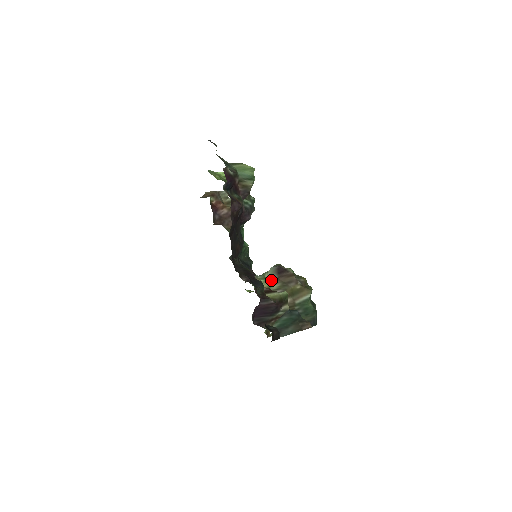
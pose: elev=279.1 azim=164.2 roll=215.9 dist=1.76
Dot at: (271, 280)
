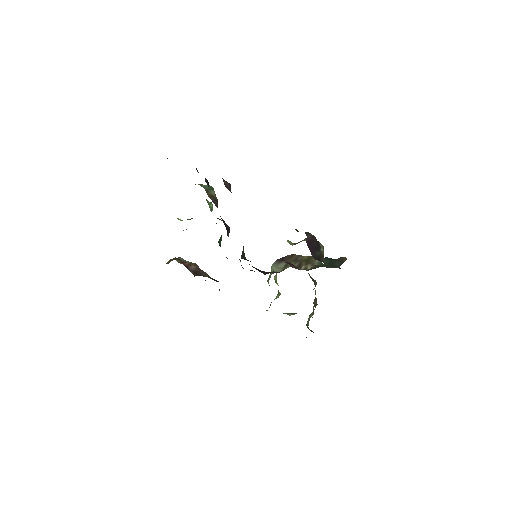
Dot at: (290, 241)
